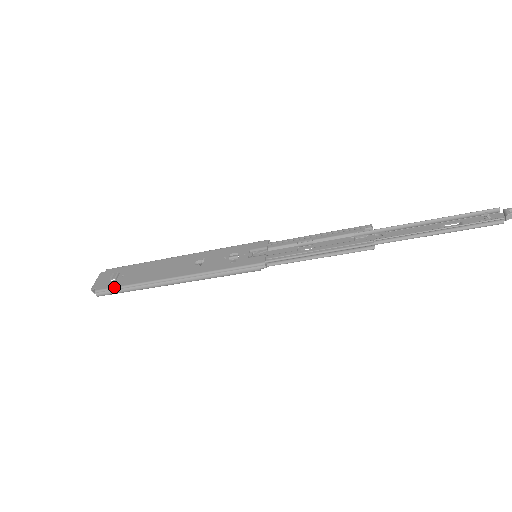
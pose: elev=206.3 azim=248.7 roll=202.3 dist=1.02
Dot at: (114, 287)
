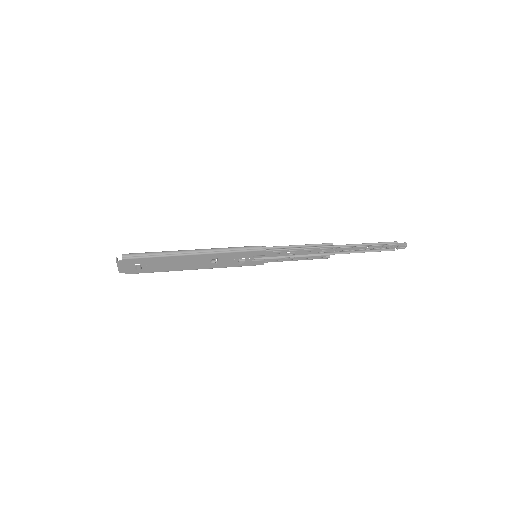
Dot at: occluded
